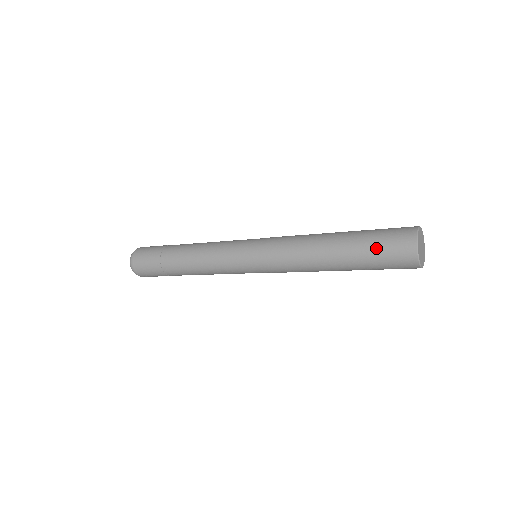
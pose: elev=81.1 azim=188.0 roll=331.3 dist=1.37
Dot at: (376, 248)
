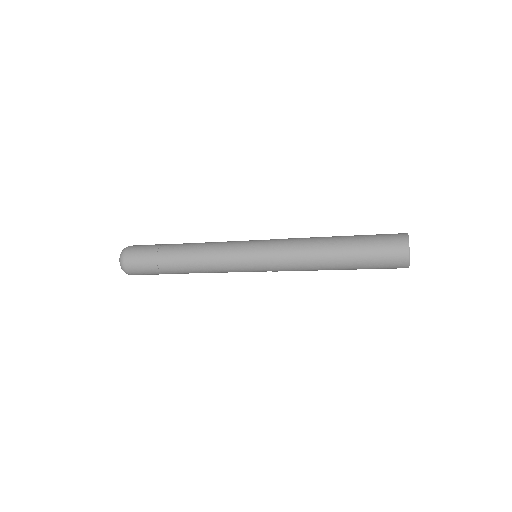
Dot at: (374, 236)
